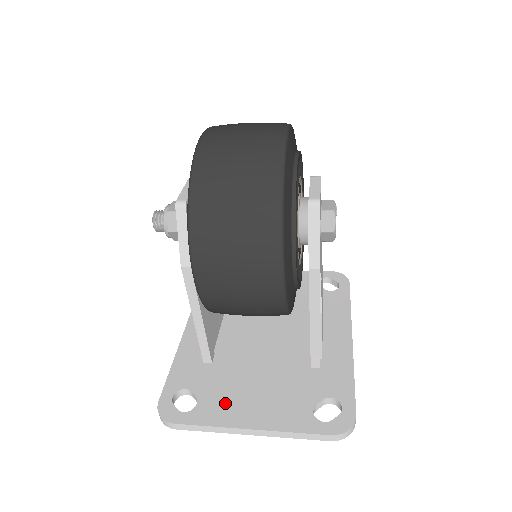
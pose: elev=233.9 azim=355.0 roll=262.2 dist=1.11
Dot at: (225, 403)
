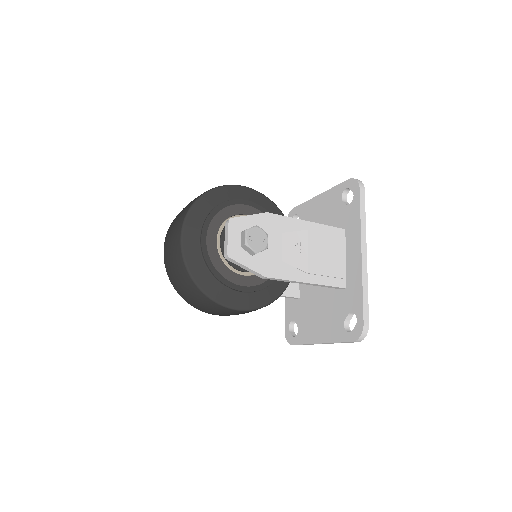
Dot at: (308, 327)
